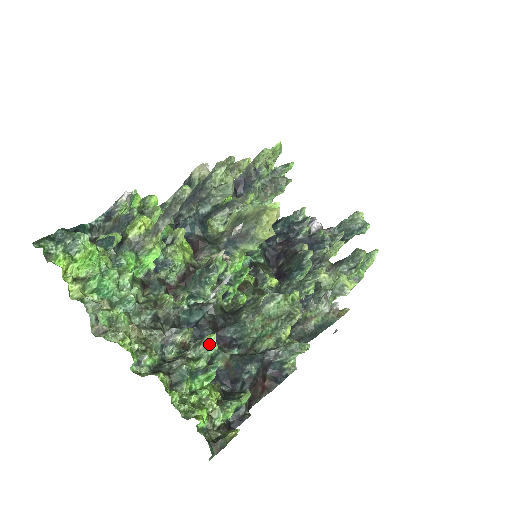
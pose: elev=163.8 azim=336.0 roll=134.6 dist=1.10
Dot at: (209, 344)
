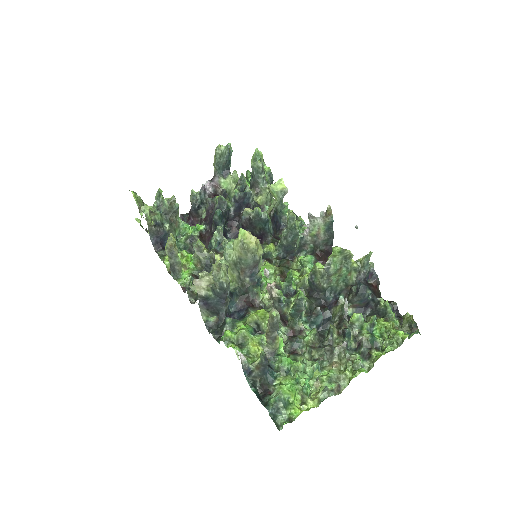
Dot at: (358, 319)
